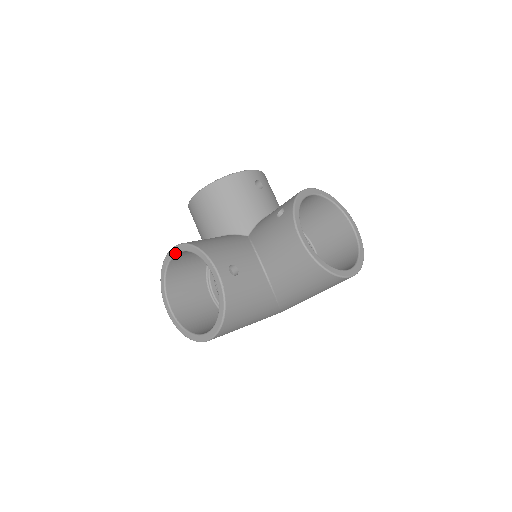
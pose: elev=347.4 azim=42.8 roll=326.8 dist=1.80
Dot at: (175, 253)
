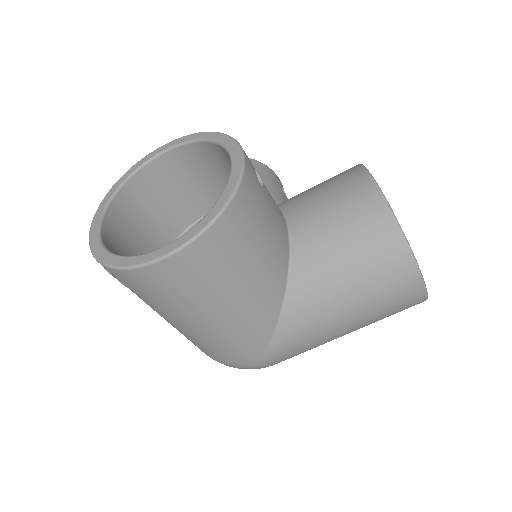
Dot at: (164, 149)
